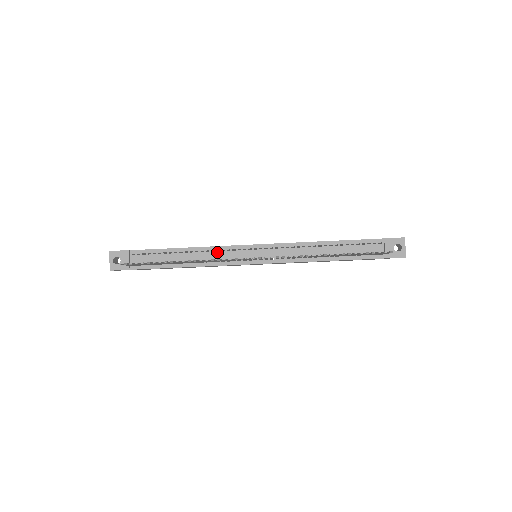
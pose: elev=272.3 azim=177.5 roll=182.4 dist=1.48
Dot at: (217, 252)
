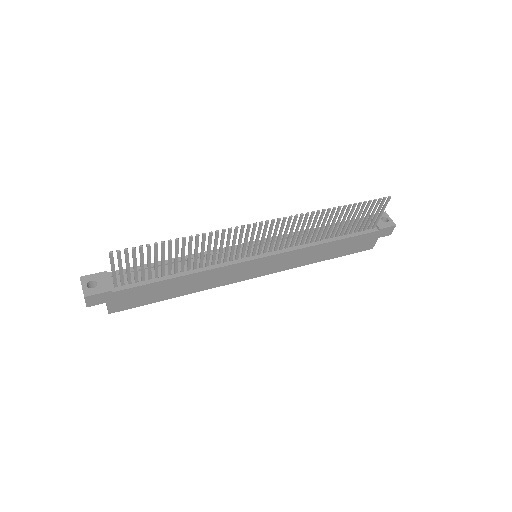
Dot at: occluded
